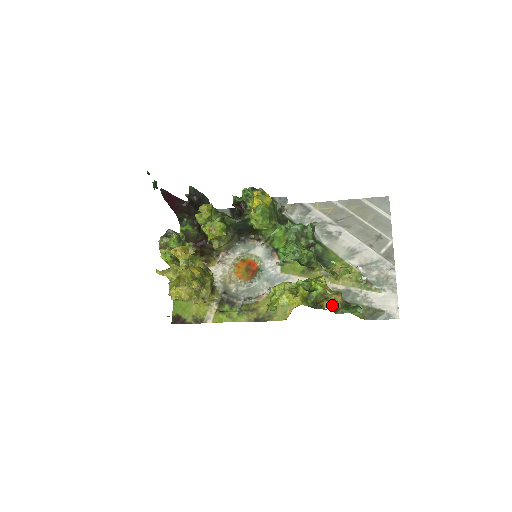
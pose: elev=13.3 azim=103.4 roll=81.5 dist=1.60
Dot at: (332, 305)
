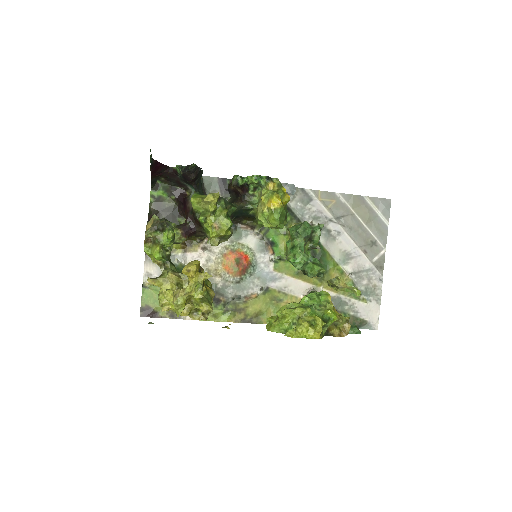
Dot at: (341, 333)
